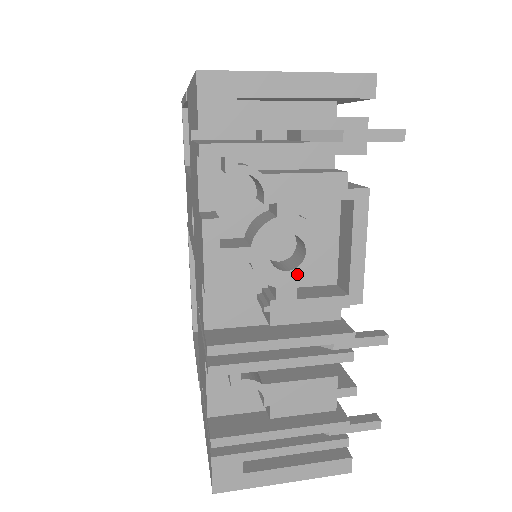
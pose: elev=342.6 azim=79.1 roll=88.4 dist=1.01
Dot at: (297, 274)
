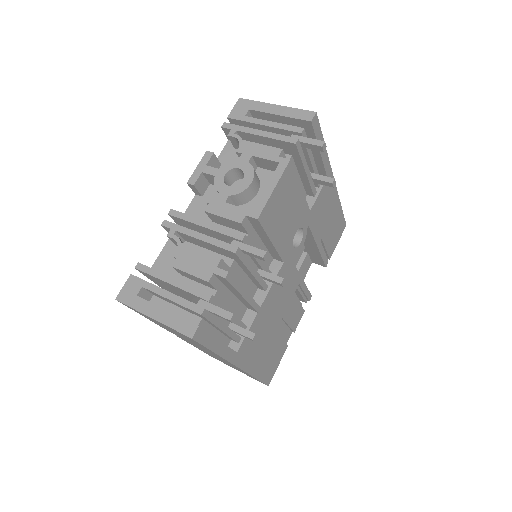
Dot at: (232, 189)
